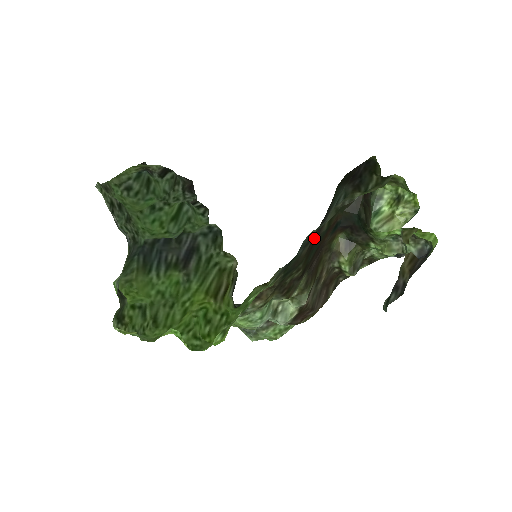
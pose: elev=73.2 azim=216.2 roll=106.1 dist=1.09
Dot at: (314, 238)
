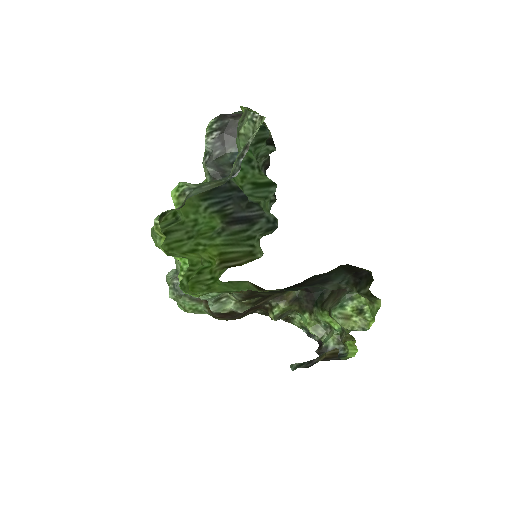
Dot at: (302, 285)
